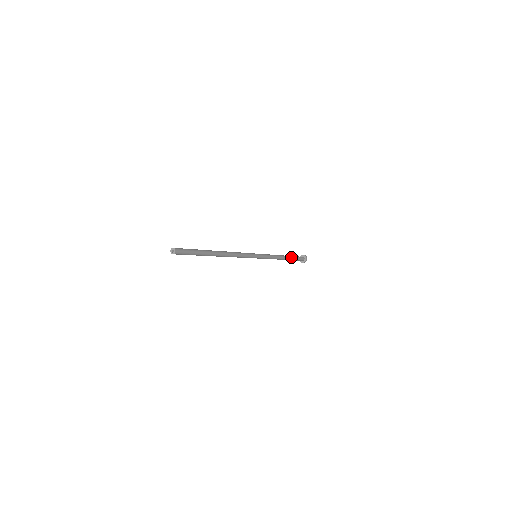
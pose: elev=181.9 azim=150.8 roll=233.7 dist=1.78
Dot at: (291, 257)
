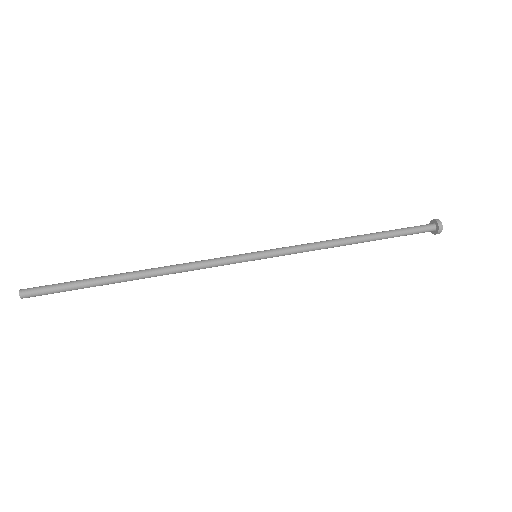
Dot at: (381, 237)
